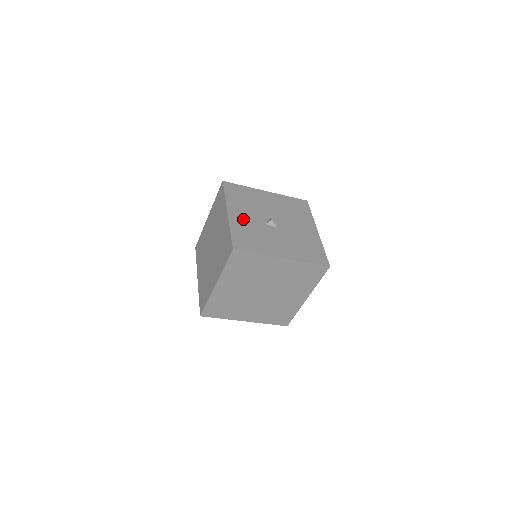
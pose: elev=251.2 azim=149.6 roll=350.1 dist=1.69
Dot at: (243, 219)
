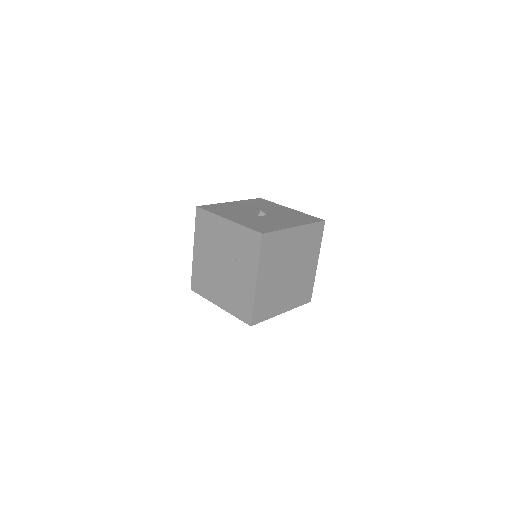
Dot at: (242, 218)
